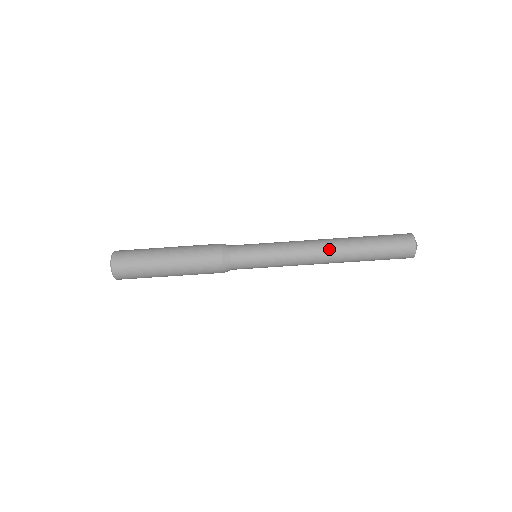
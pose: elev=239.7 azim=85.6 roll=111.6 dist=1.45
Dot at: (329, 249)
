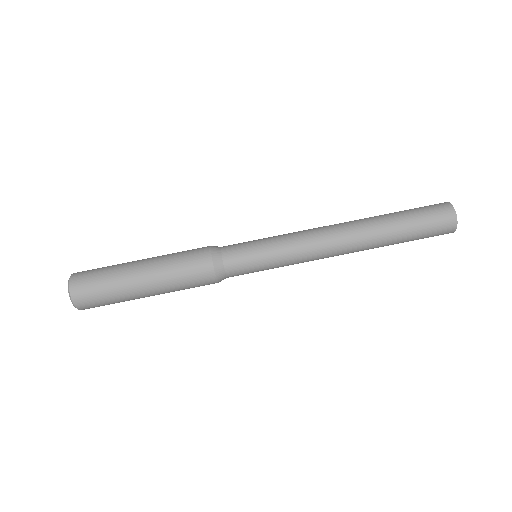
Dot at: (348, 234)
